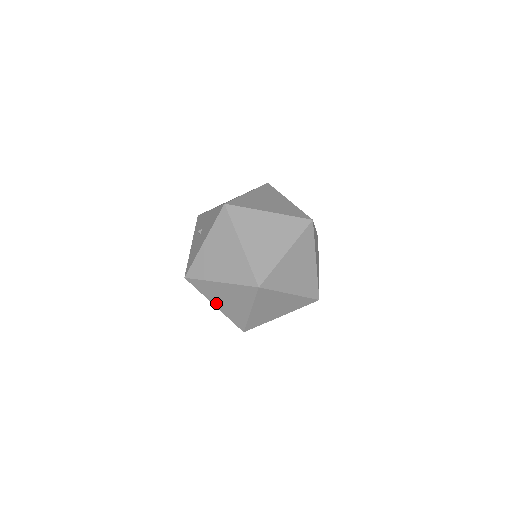
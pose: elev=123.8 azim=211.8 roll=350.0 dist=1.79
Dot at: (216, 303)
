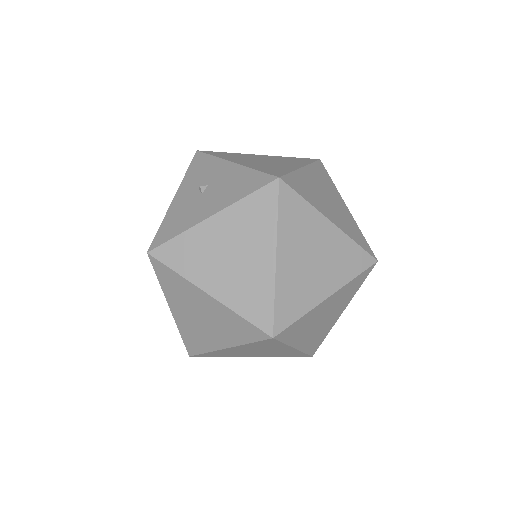
Dot at: (175, 308)
